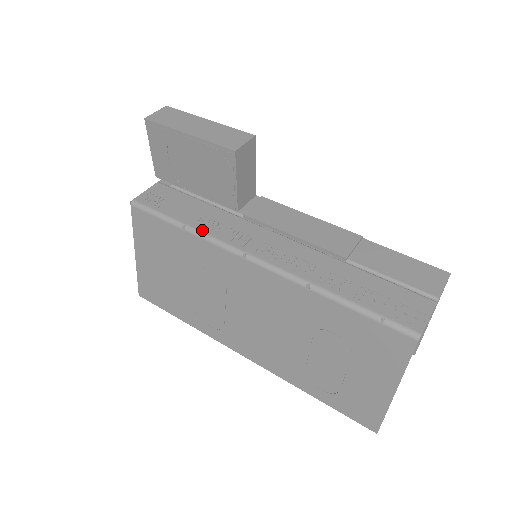
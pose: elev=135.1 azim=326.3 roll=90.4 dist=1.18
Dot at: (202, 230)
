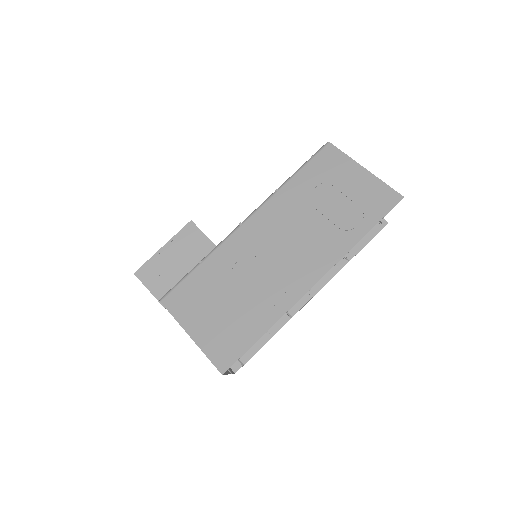
Dot at: (211, 252)
